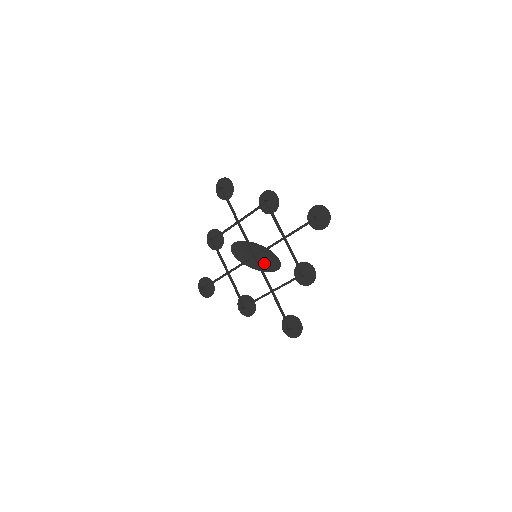
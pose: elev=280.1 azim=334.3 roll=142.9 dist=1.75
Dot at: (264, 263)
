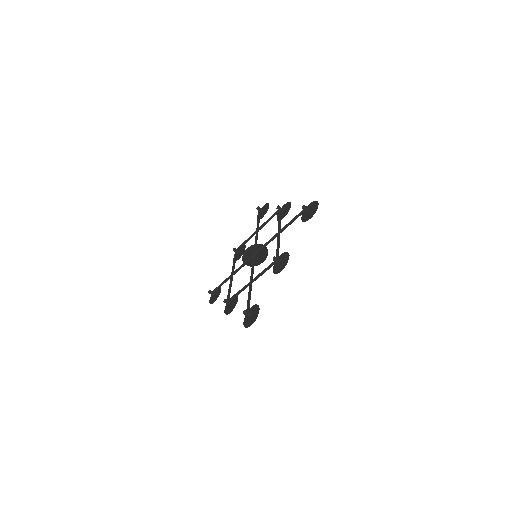
Dot at: (258, 260)
